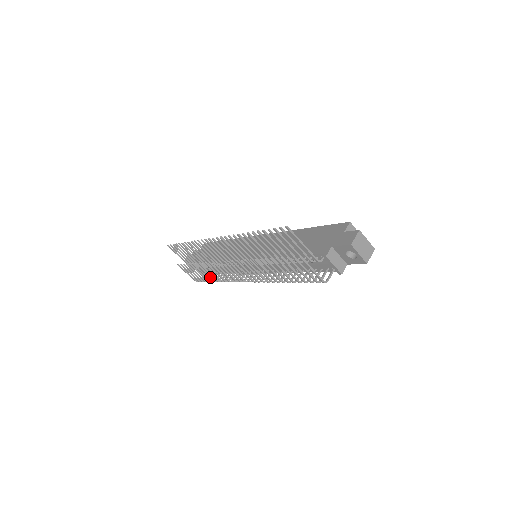
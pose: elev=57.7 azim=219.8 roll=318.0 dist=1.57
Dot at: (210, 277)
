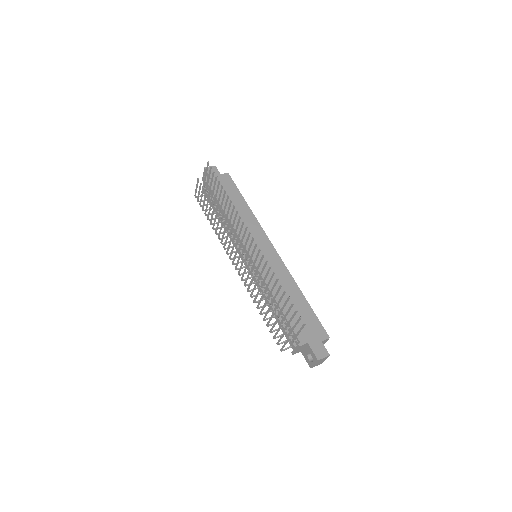
Dot at: (211, 220)
